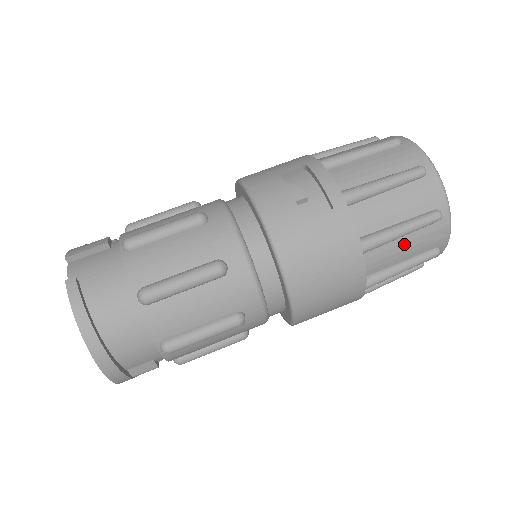
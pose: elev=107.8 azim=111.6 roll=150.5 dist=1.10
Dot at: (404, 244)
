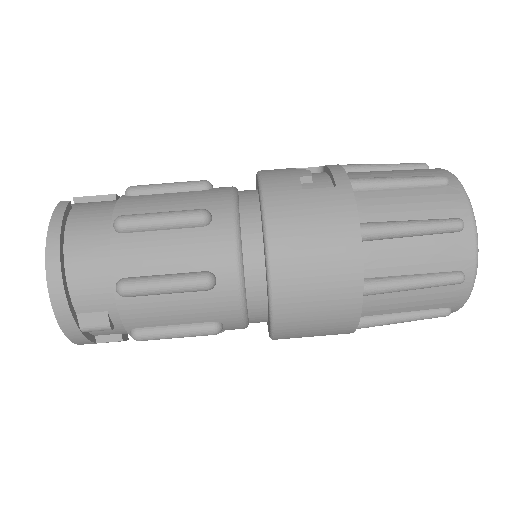
Dot at: (415, 248)
